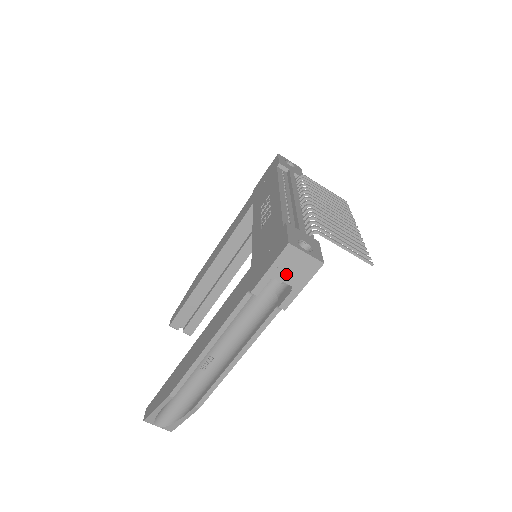
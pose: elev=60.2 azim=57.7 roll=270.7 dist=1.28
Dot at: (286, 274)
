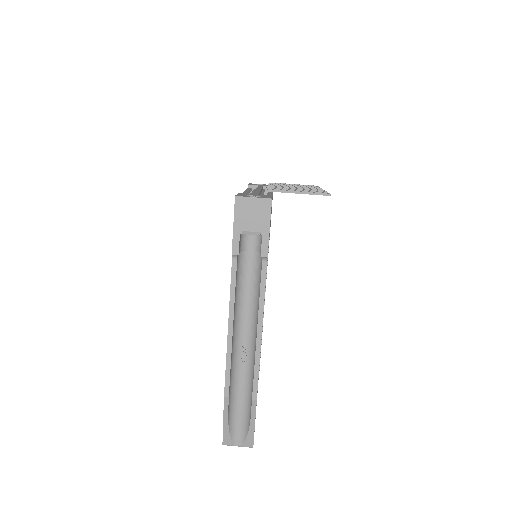
Dot at: (249, 224)
